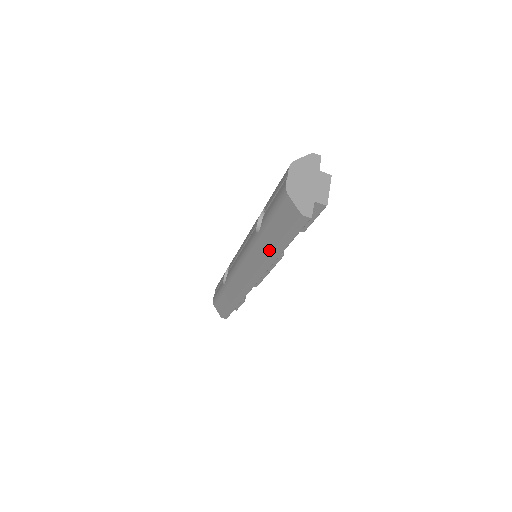
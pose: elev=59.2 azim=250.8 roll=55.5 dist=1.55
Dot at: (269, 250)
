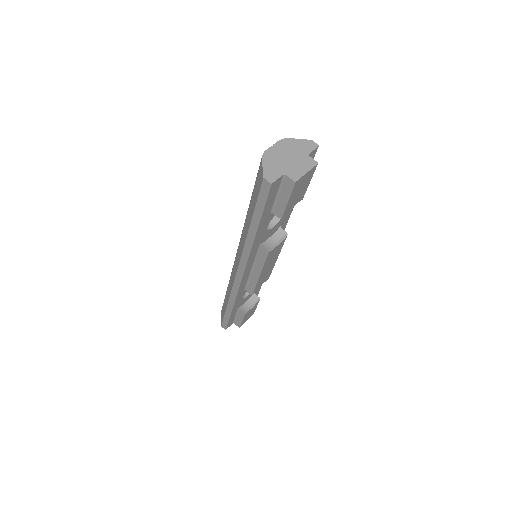
Dot at: (247, 229)
